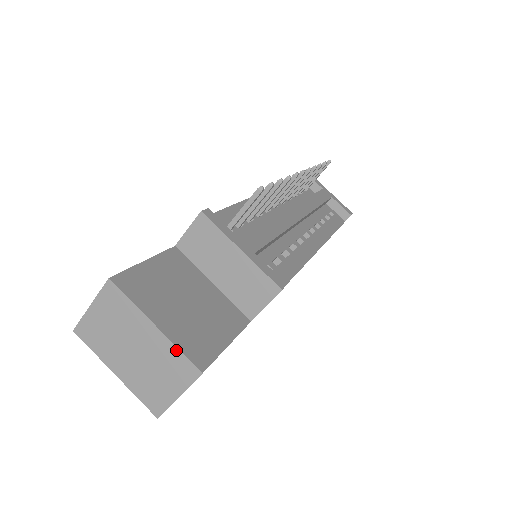
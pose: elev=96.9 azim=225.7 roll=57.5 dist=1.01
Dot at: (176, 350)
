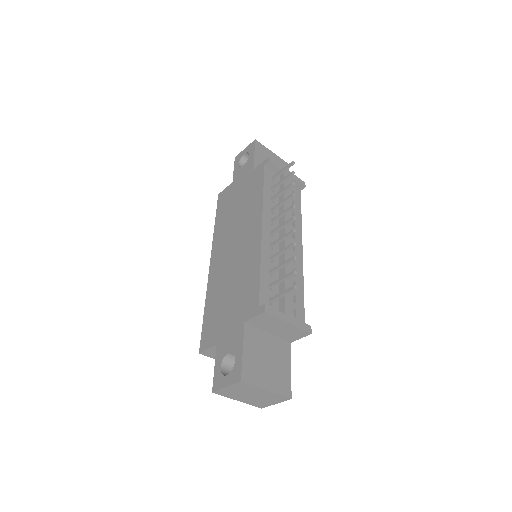
Dot at: (278, 395)
